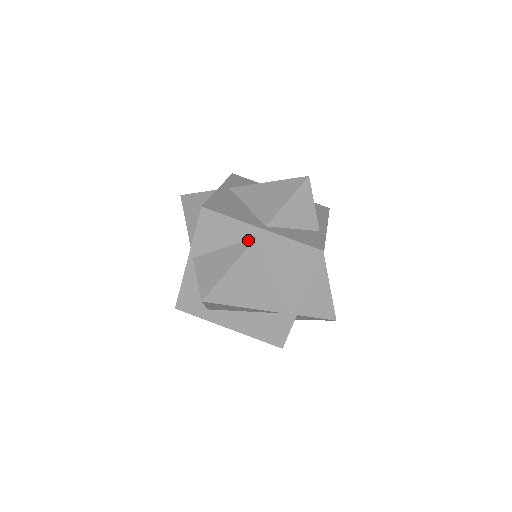
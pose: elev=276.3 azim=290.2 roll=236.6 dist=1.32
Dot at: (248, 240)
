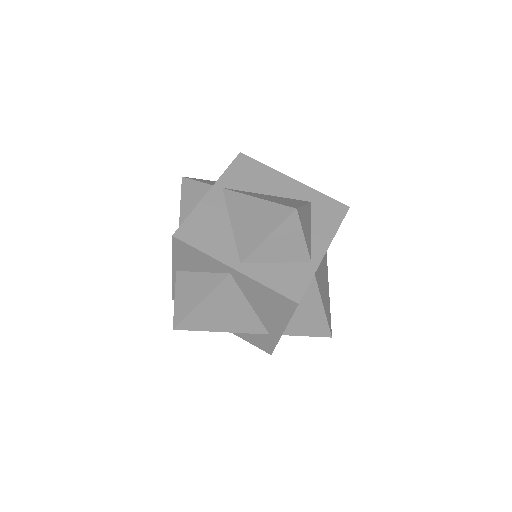
Dot at: (222, 274)
